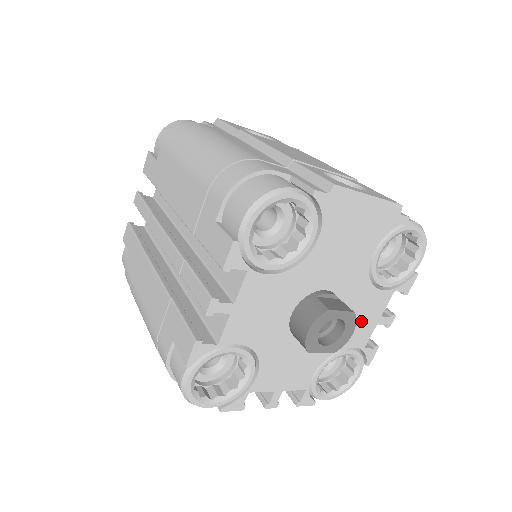
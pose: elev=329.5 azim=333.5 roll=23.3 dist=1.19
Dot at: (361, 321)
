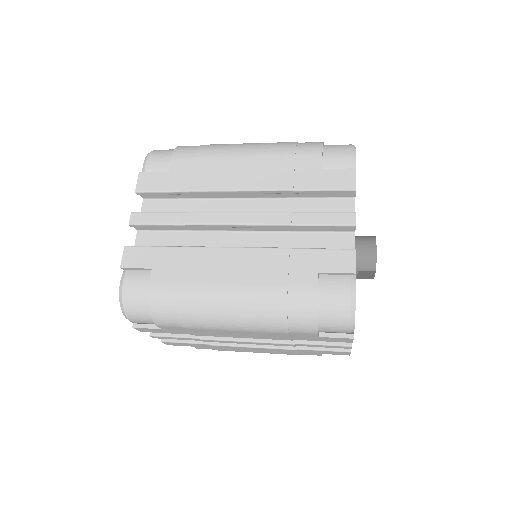
Dot at: occluded
